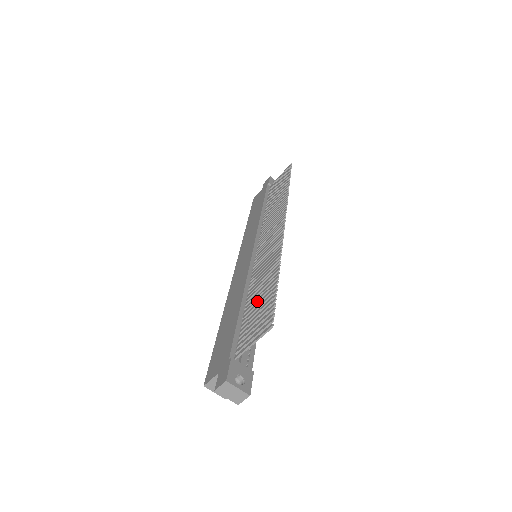
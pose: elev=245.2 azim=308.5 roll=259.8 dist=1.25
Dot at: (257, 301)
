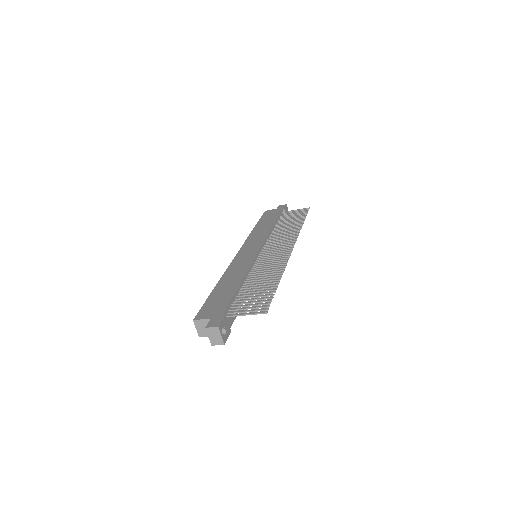
Dot at: (255, 289)
